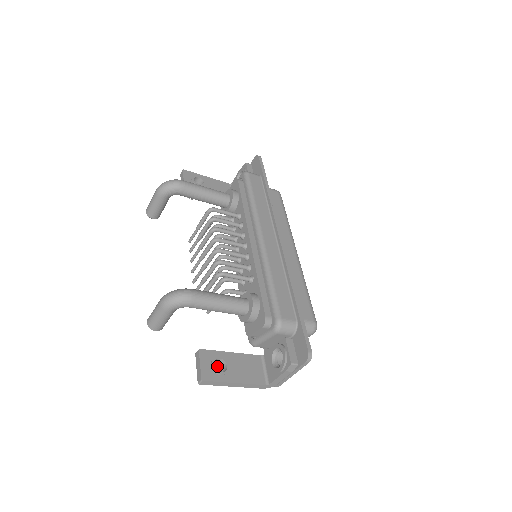
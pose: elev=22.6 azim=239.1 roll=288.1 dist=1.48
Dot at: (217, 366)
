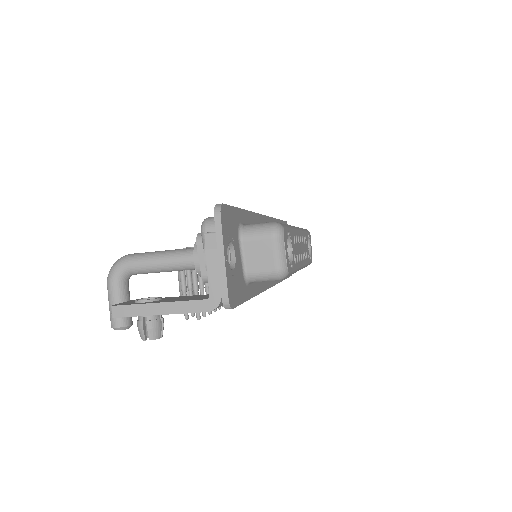
Dot at: occluded
